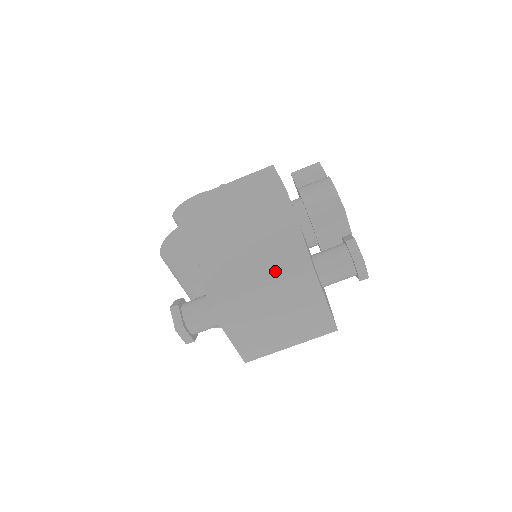
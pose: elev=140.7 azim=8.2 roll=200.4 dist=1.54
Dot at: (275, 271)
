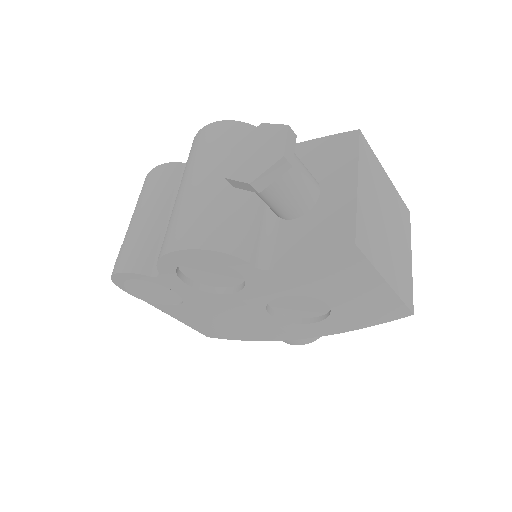
Dot at: occluded
